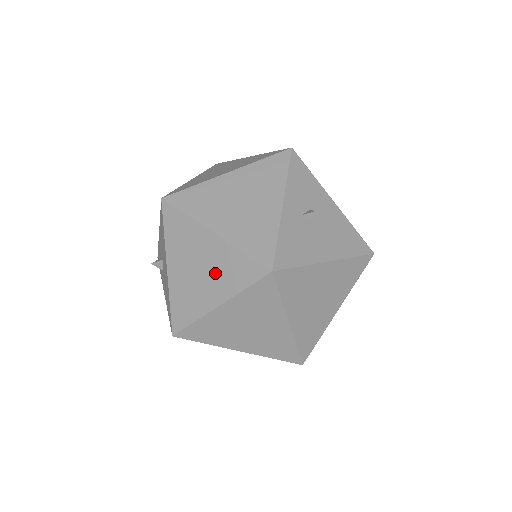
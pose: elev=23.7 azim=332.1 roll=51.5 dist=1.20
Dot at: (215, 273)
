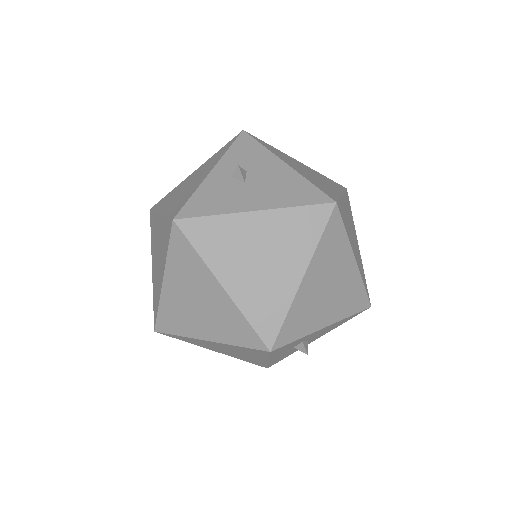
Dot at: (161, 250)
